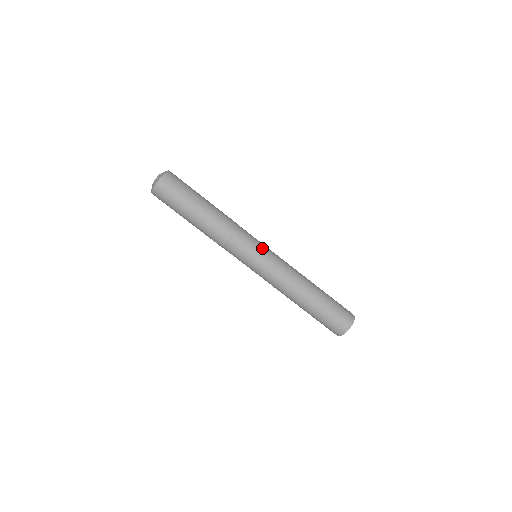
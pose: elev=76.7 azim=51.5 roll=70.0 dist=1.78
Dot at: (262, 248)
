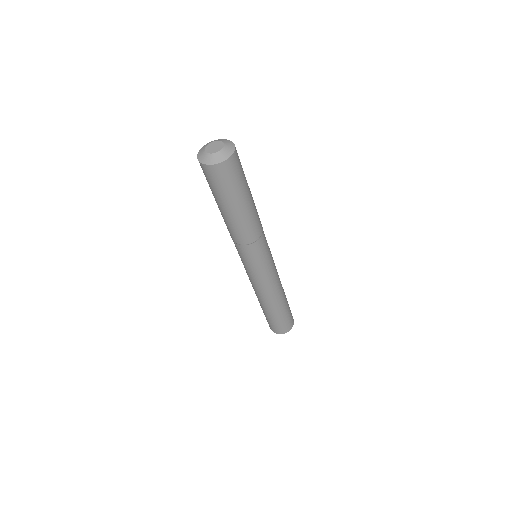
Dot at: (257, 267)
